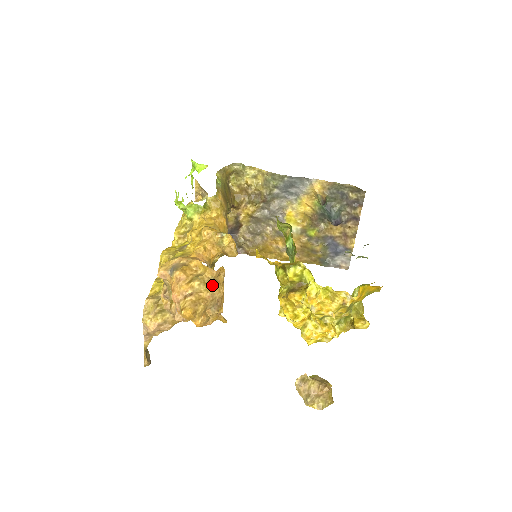
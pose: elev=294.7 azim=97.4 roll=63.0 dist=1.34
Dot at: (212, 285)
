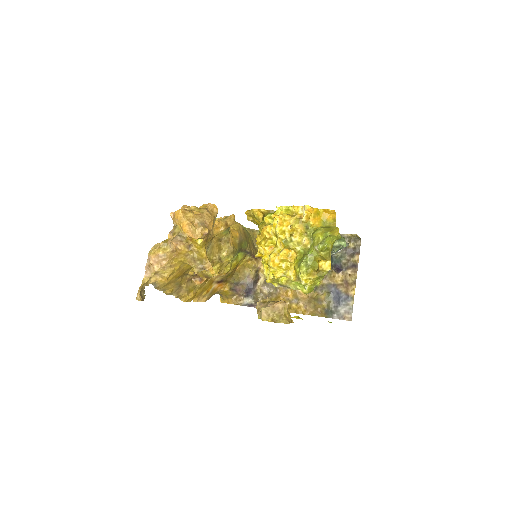
Dot at: (204, 211)
